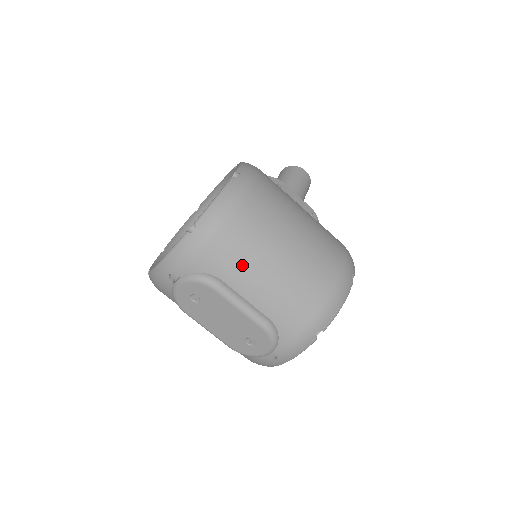
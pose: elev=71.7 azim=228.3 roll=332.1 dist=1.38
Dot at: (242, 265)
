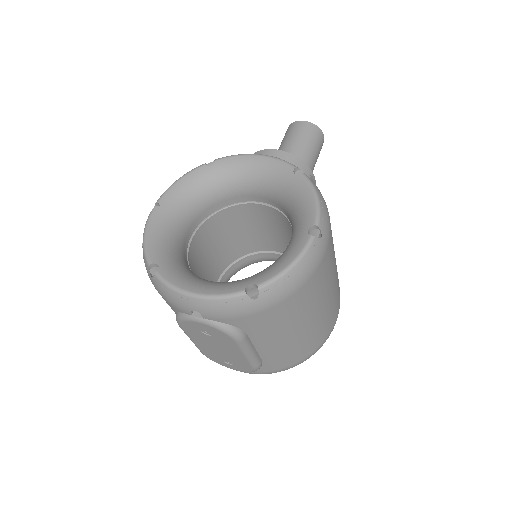
Dot at: (275, 329)
